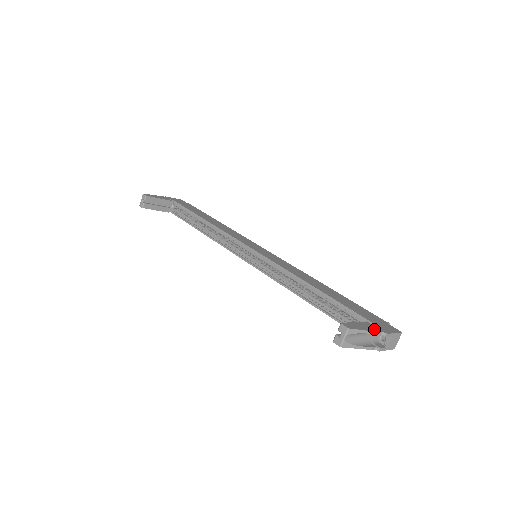
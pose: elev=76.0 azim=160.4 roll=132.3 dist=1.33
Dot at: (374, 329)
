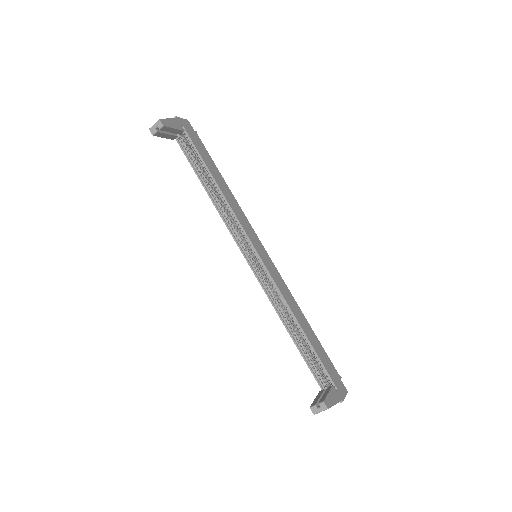
Dot at: (338, 399)
